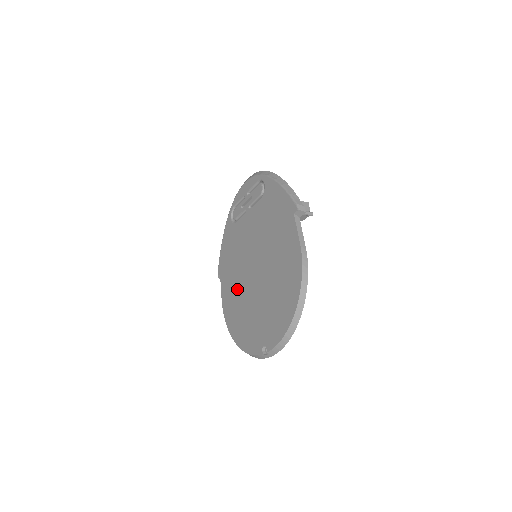
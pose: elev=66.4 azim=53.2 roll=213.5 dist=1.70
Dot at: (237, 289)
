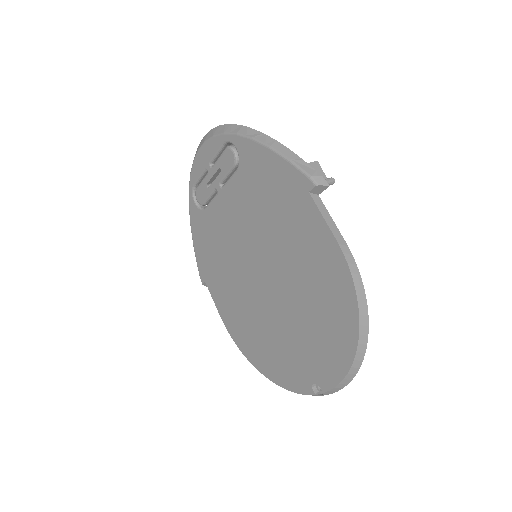
Dot at: (241, 304)
